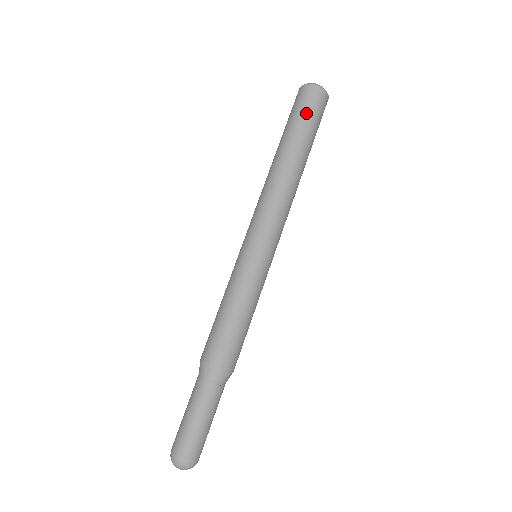
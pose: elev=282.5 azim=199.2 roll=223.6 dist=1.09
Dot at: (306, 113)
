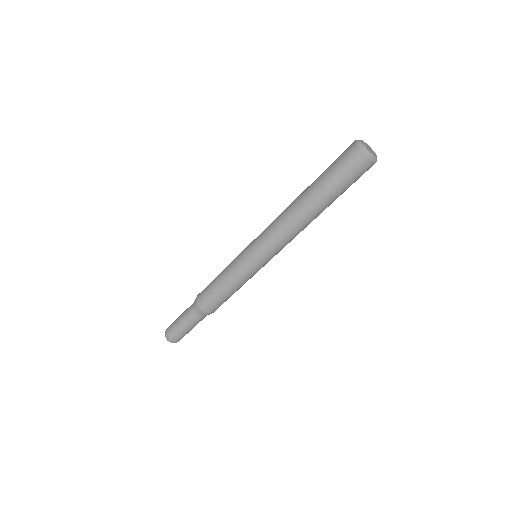
Dot at: (349, 183)
